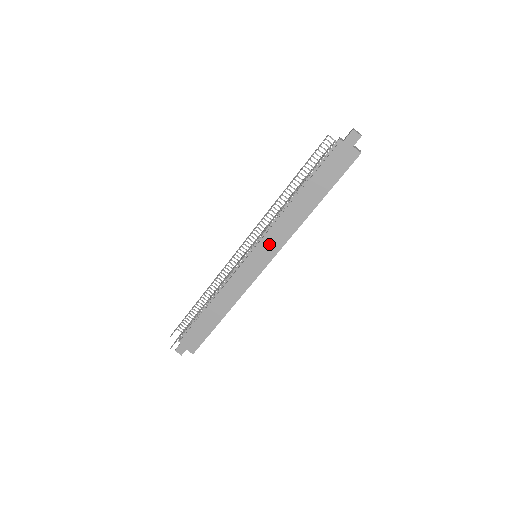
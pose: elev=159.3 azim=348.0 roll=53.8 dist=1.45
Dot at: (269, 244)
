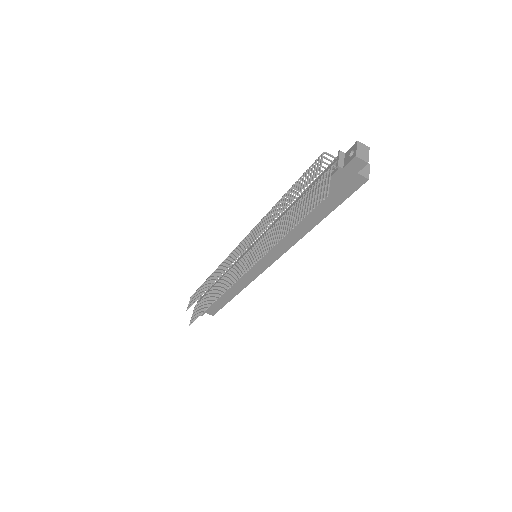
Dot at: (268, 252)
